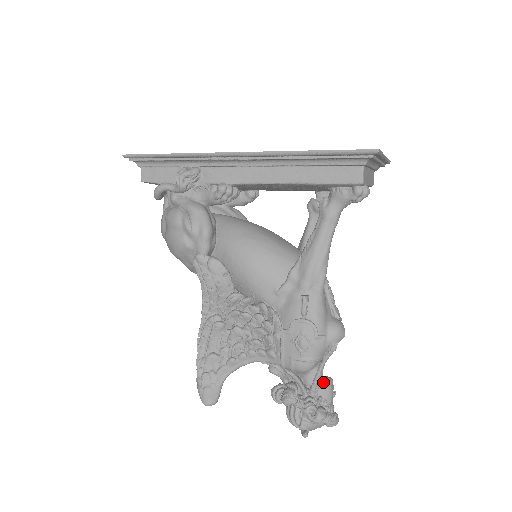
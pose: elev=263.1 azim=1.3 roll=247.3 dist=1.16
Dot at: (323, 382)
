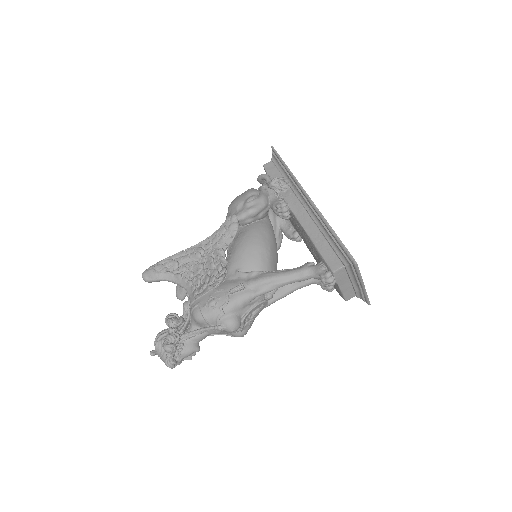
Dot at: (194, 342)
